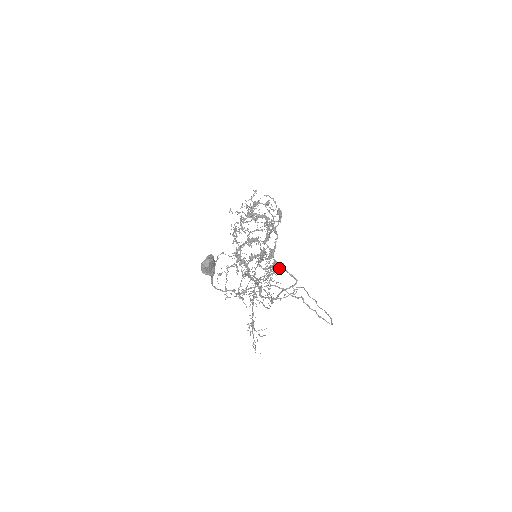
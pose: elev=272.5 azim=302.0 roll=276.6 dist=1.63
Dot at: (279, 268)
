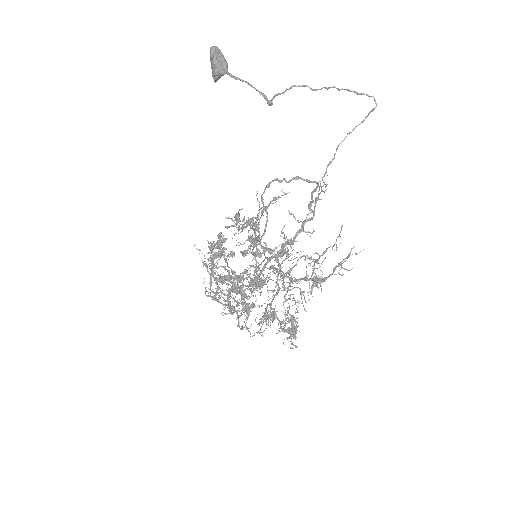
Dot at: occluded
